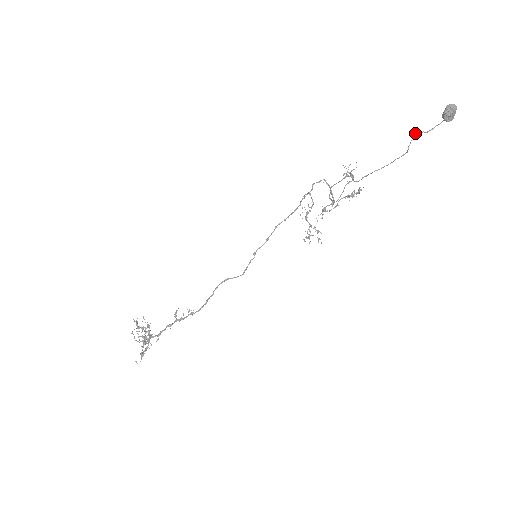
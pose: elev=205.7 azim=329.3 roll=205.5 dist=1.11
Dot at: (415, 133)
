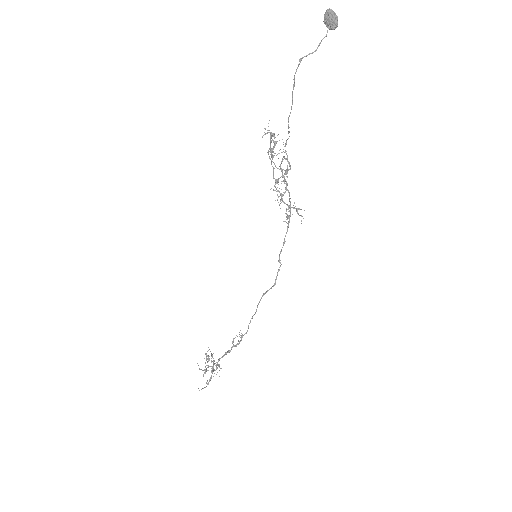
Dot at: (300, 60)
